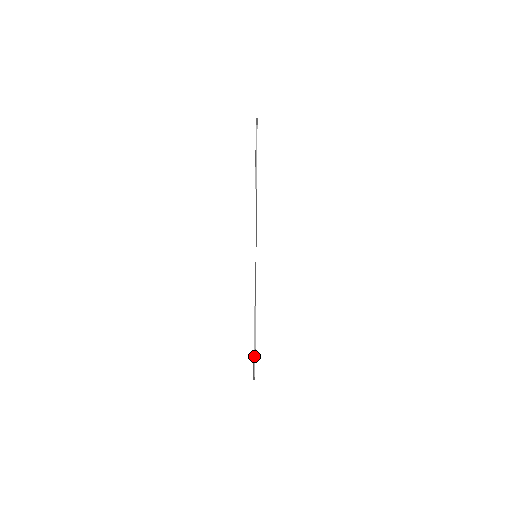
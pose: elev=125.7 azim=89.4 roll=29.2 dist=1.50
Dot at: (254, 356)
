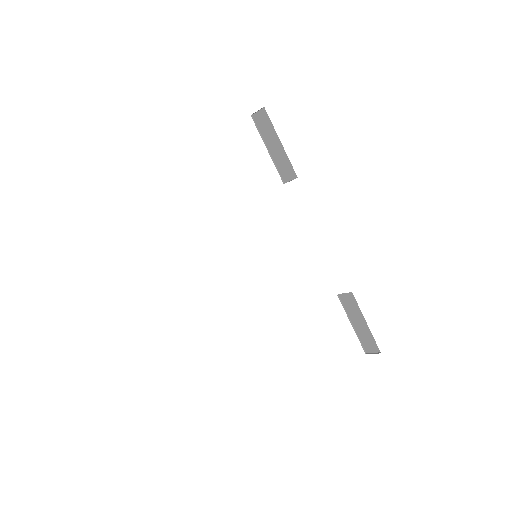
Dot at: (358, 337)
